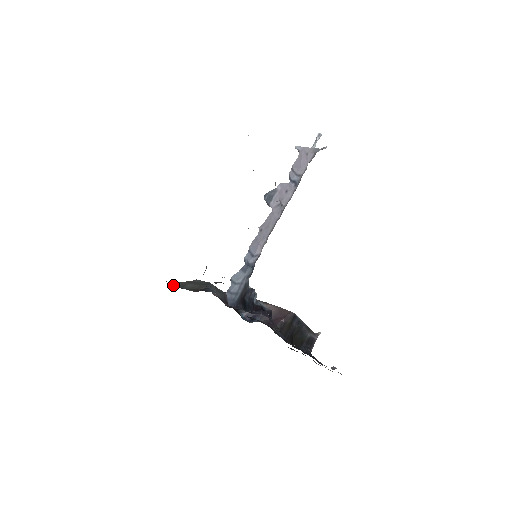
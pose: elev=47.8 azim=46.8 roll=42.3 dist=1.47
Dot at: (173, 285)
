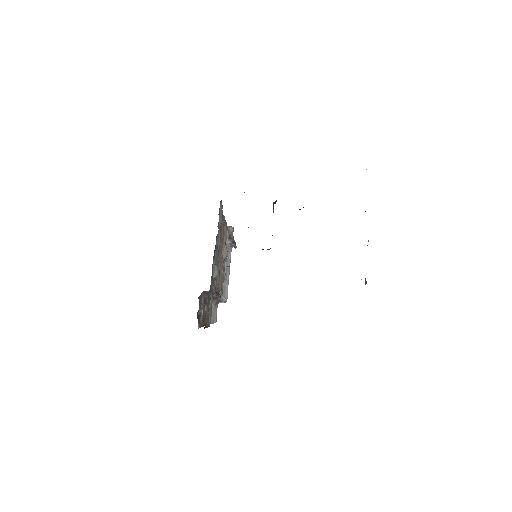
Dot at: occluded
